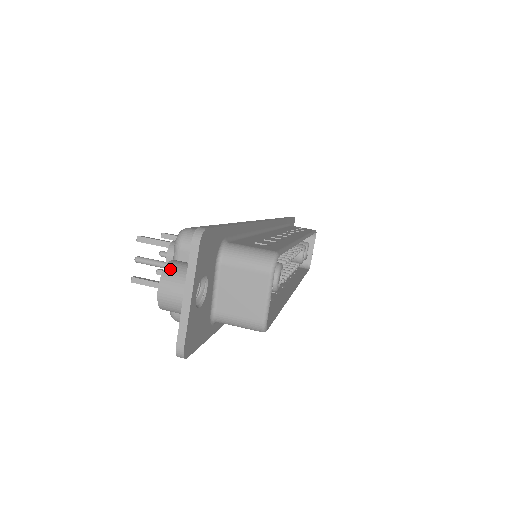
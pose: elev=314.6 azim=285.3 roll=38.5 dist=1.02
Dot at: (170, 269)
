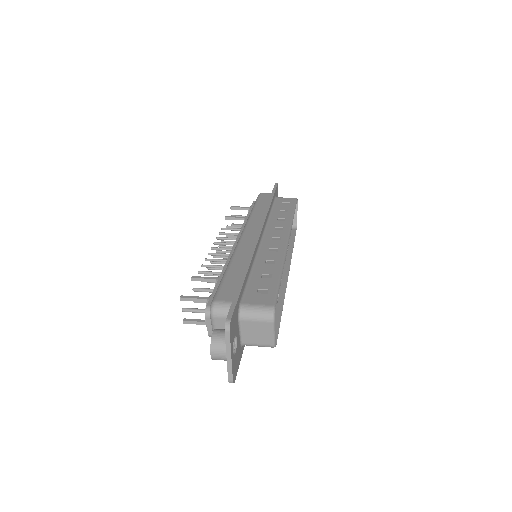
Dot at: (214, 341)
